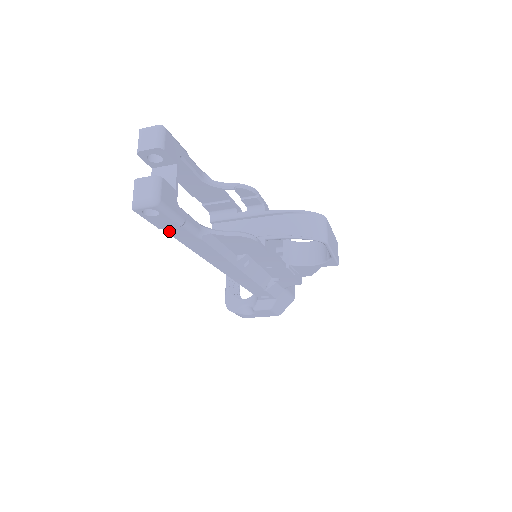
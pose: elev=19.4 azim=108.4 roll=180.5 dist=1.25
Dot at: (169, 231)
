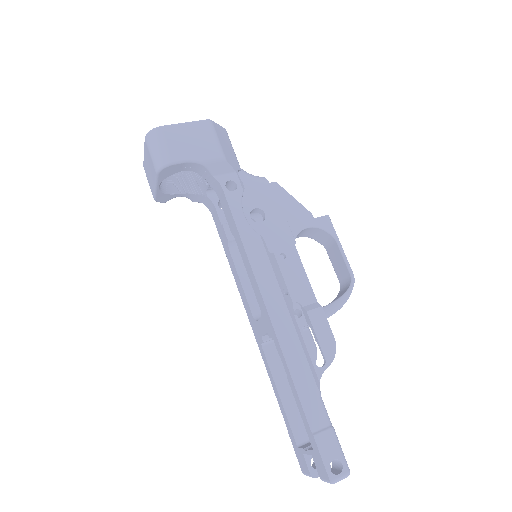
Dot at: occluded
